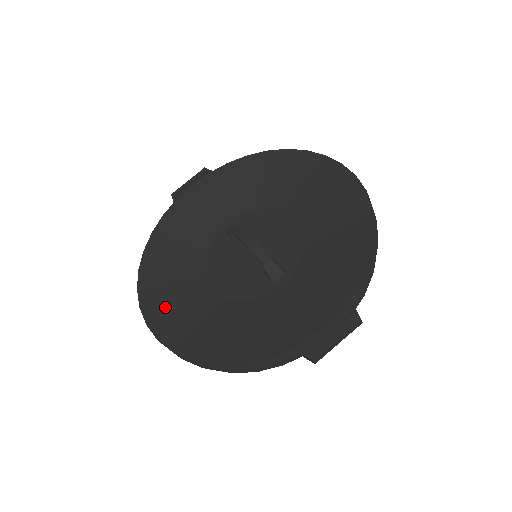
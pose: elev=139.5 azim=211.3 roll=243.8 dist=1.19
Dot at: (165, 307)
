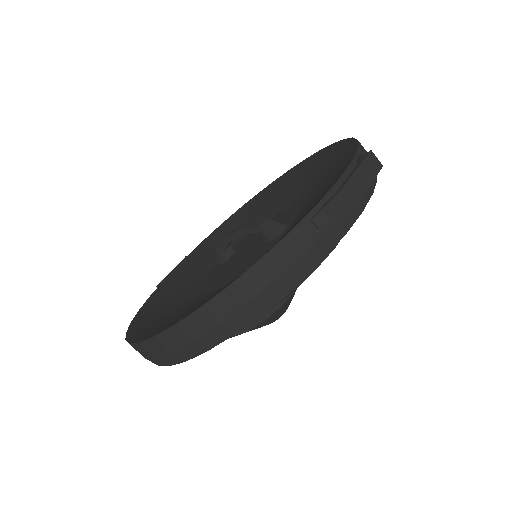
Dot at: (161, 325)
